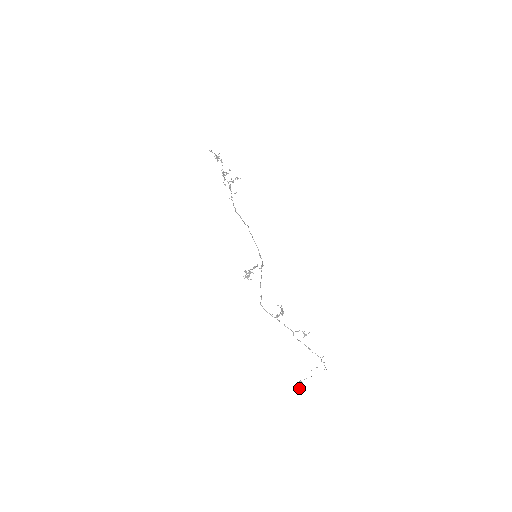
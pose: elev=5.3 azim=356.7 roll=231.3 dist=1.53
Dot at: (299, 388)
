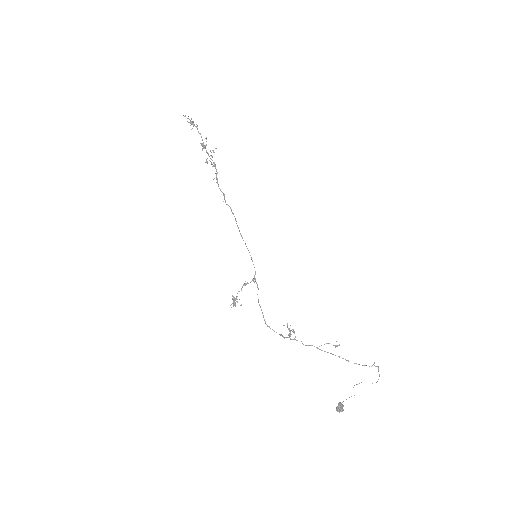
Dot at: (339, 412)
